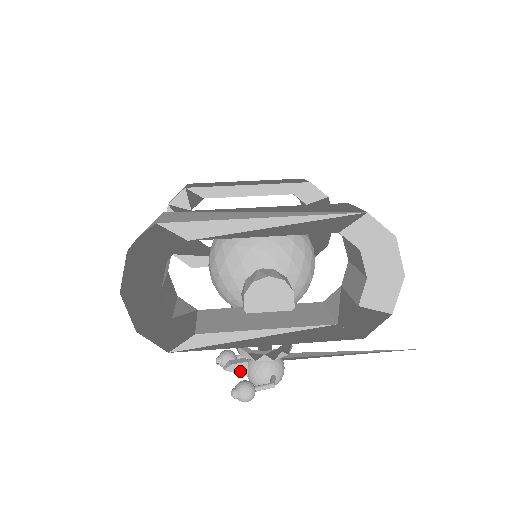
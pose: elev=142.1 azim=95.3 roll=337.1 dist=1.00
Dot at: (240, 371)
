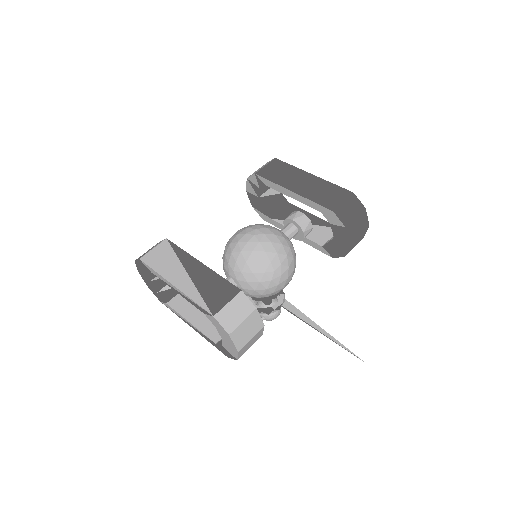
Dot at: occluded
